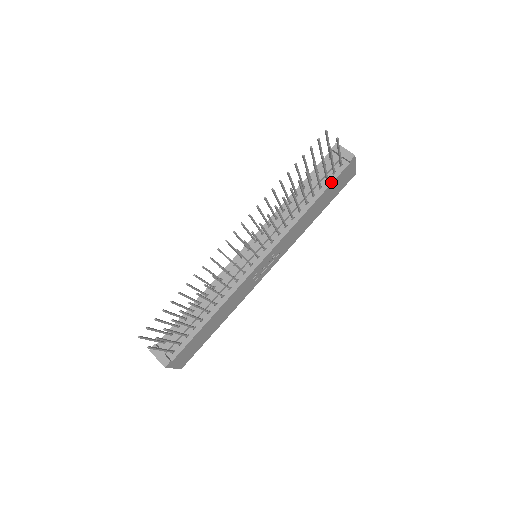
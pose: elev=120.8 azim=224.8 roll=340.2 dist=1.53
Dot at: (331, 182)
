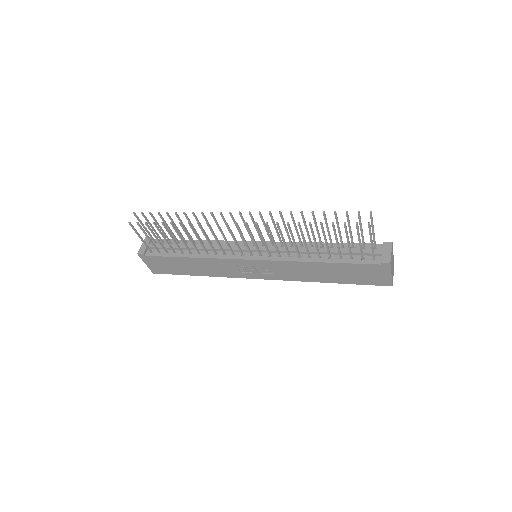
Dot at: (352, 262)
